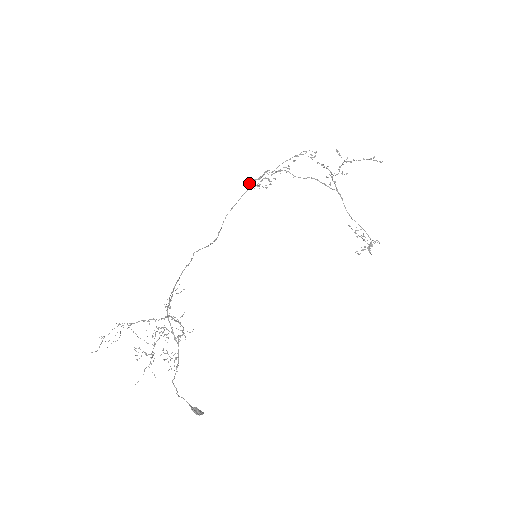
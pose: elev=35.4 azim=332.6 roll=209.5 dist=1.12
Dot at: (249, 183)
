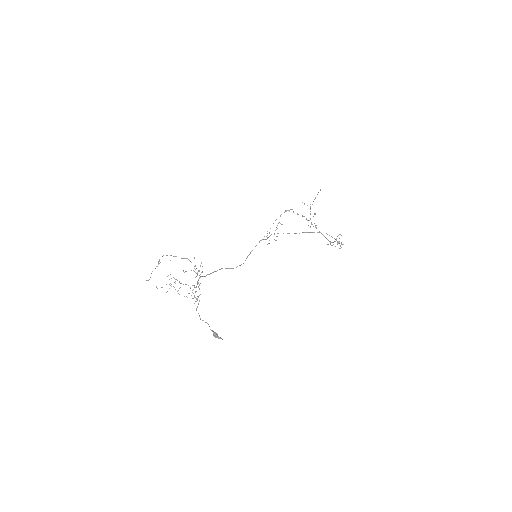
Dot at: (260, 240)
